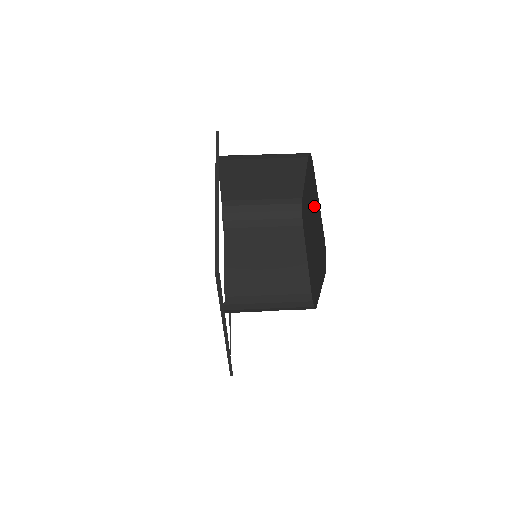
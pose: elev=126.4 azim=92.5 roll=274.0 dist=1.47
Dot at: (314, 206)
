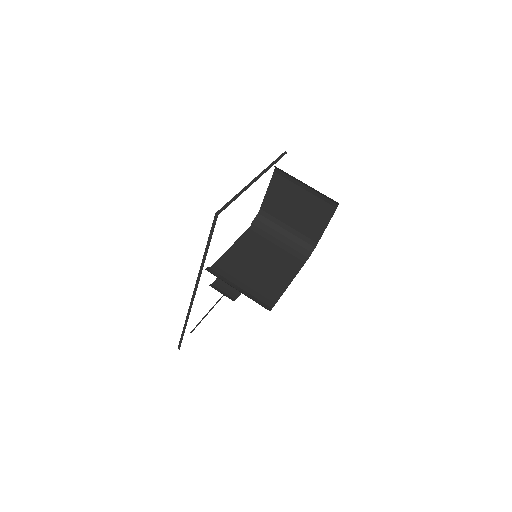
Dot at: occluded
